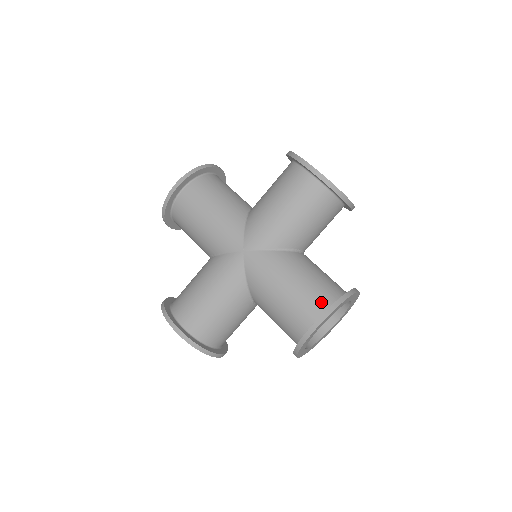
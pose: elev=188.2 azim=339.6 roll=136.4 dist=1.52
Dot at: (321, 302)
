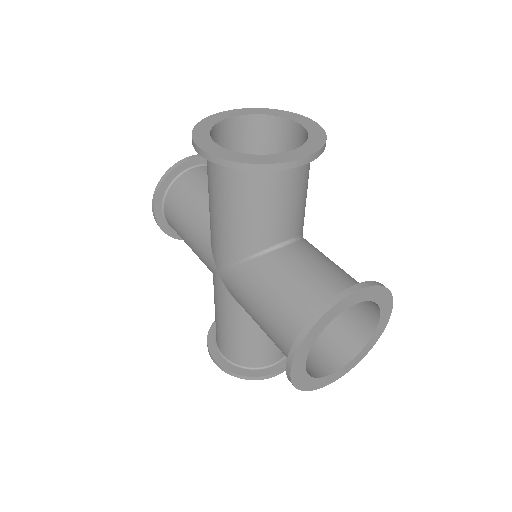
Dot at: (293, 330)
